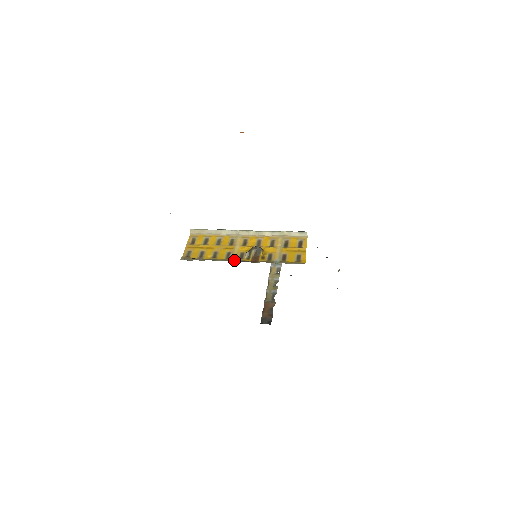
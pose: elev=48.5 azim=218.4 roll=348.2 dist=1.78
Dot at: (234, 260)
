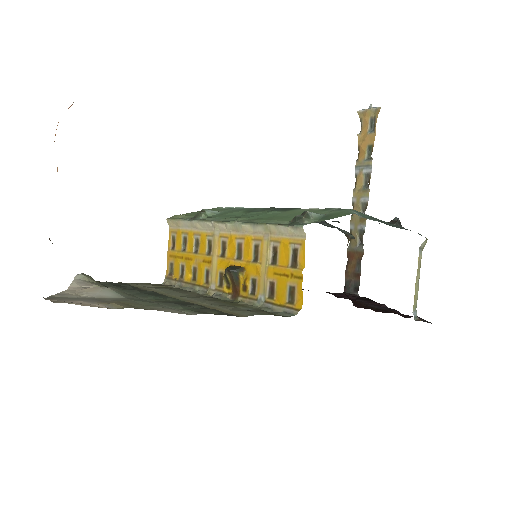
Dot at: (212, 290)
